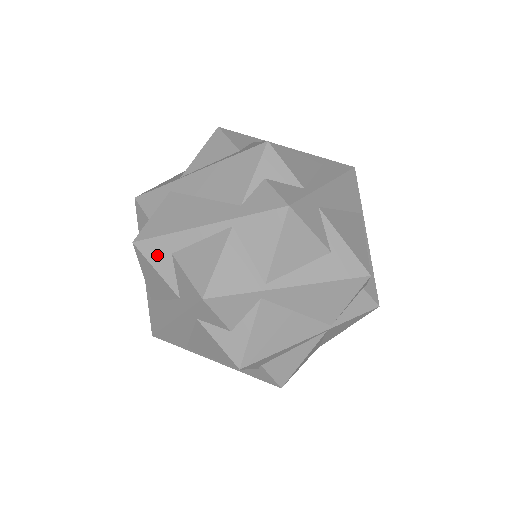
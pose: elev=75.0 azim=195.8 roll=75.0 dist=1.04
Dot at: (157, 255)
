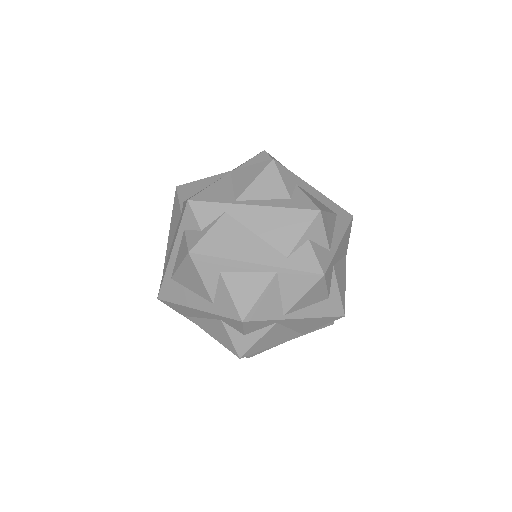
Dot at: (207, 269)
